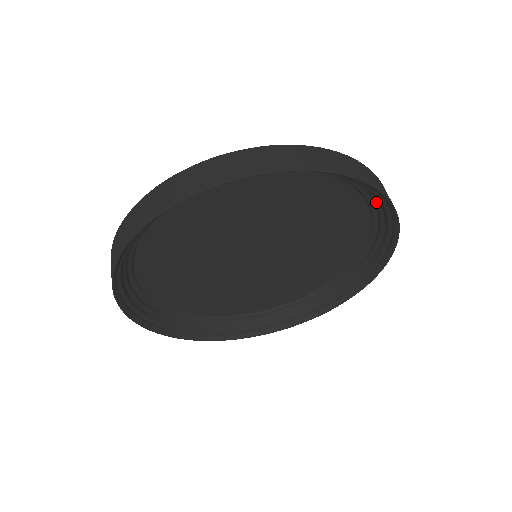
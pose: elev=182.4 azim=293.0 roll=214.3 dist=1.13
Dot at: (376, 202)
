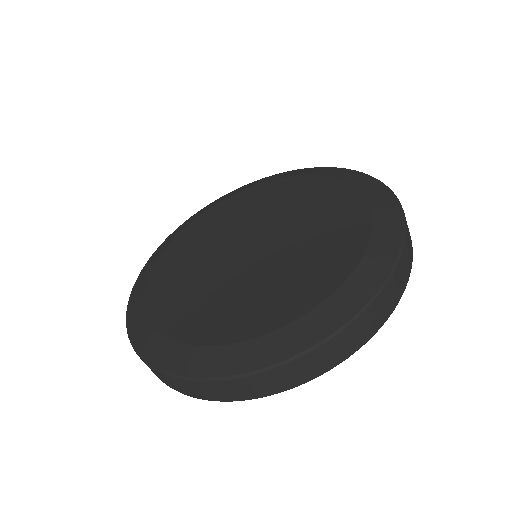
Dot at: occluded
